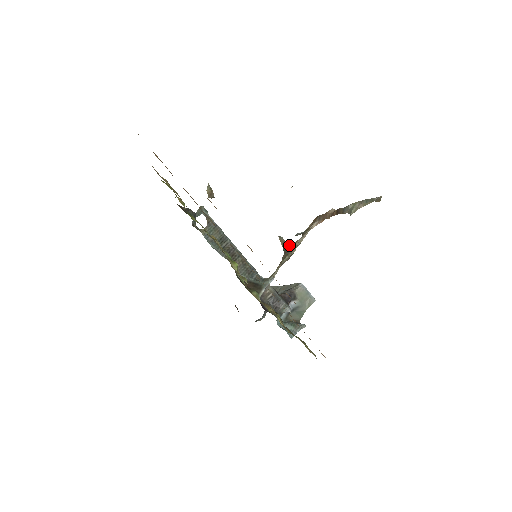
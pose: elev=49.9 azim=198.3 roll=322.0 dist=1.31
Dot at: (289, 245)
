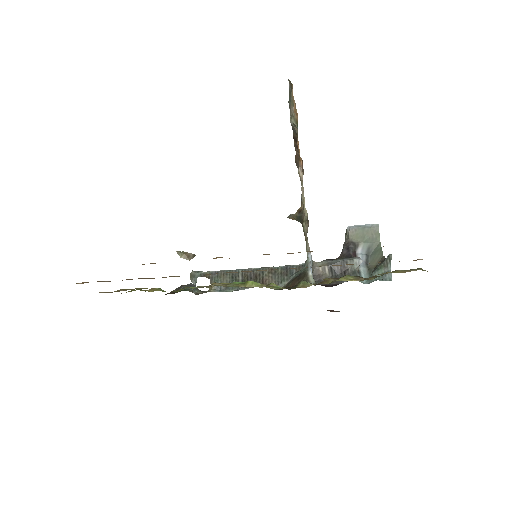
Dot at: (299, 213)
